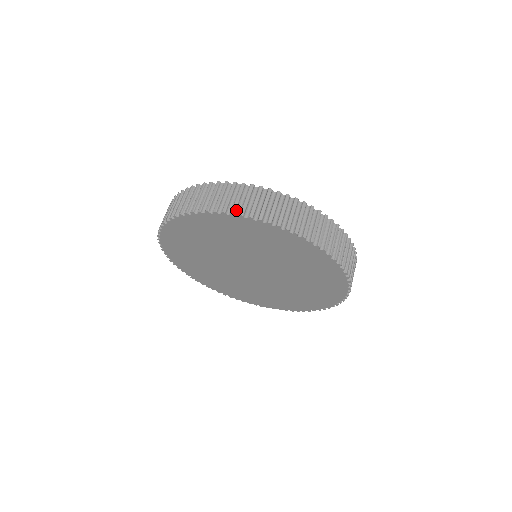
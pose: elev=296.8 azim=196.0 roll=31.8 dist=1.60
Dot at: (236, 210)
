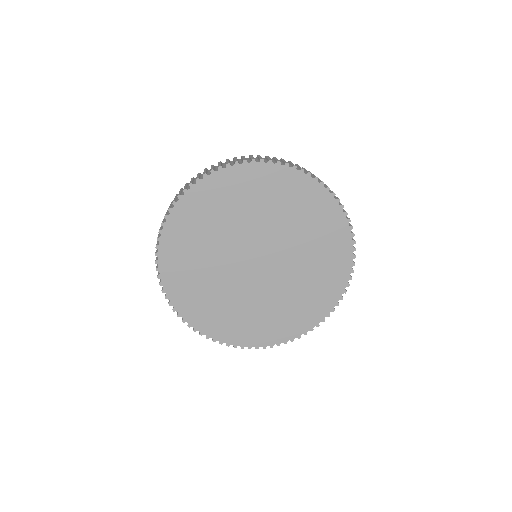
Dot at: (181, 194)
